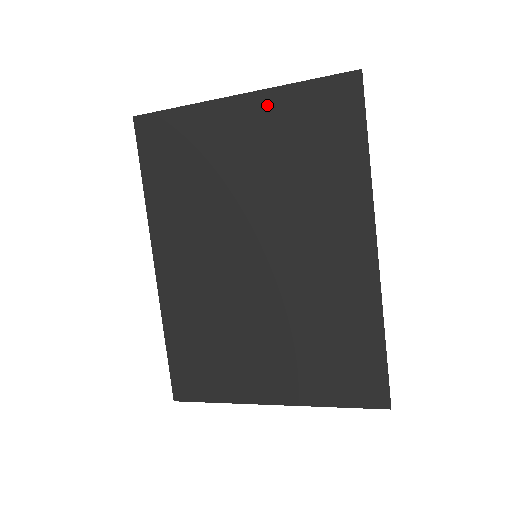
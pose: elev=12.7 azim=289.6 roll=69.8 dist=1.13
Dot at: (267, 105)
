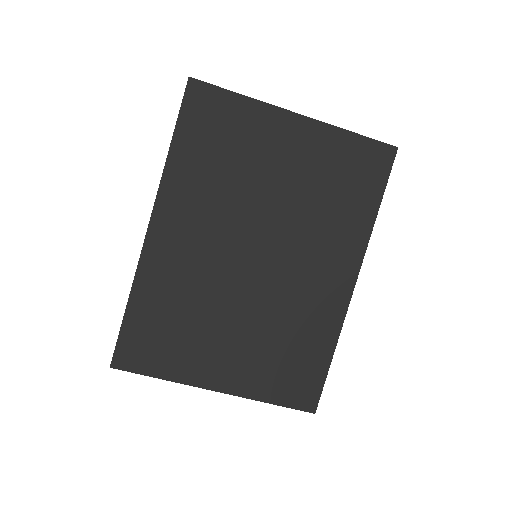
Dot at: (319, 135)
